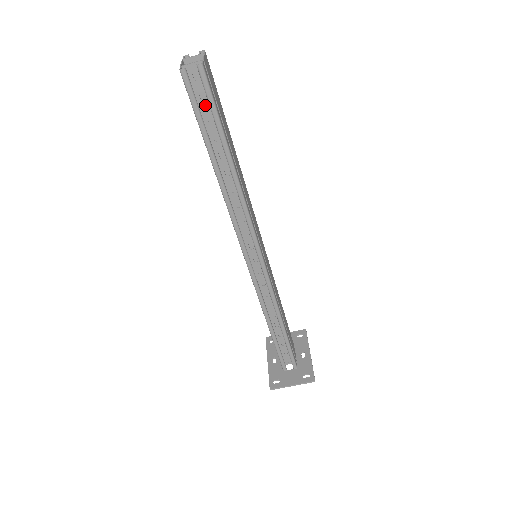
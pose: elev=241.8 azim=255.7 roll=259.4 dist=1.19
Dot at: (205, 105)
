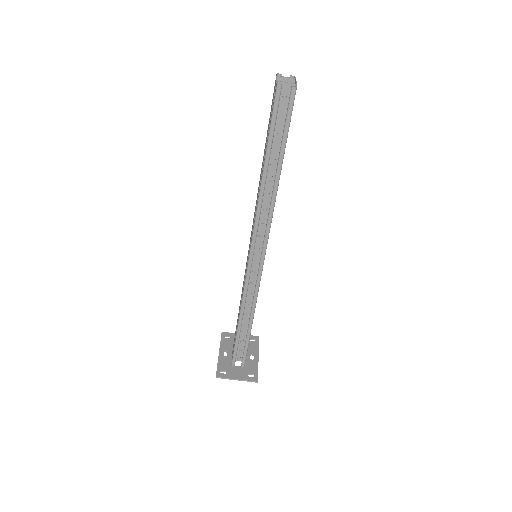
Dot at: (280, 118)
